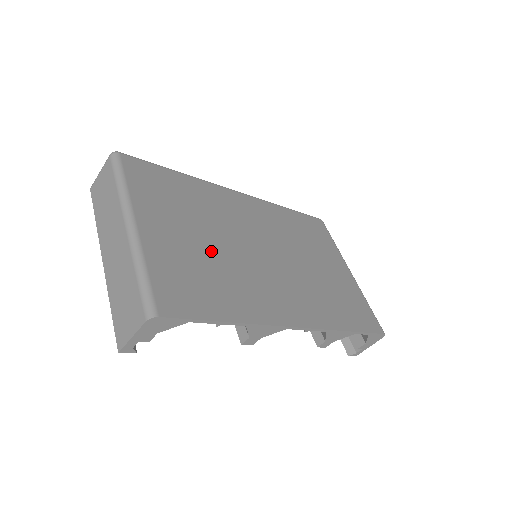
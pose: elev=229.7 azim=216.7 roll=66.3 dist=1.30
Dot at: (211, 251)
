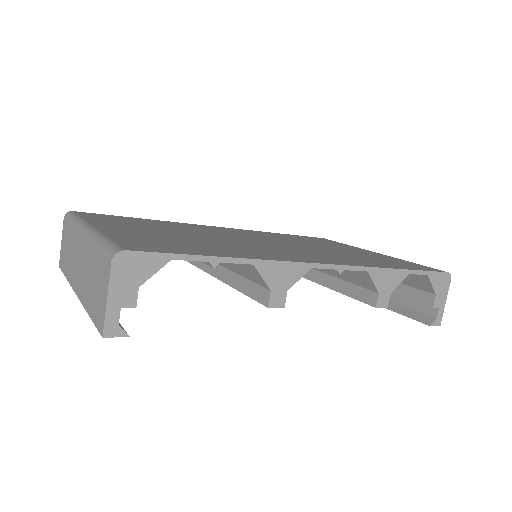
Dot at: (190, 237)
